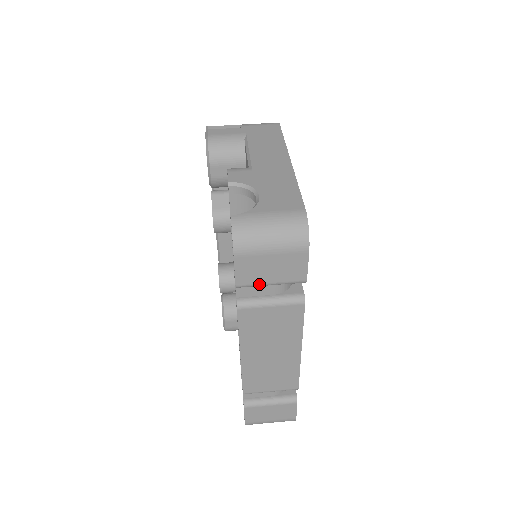
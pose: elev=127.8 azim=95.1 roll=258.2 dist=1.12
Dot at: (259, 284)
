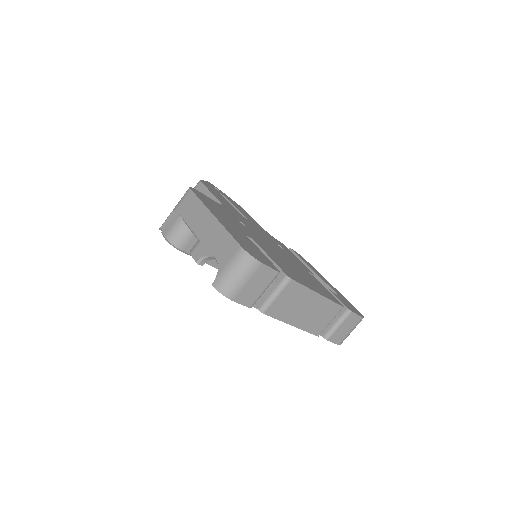
Dot at: (259, 296)
